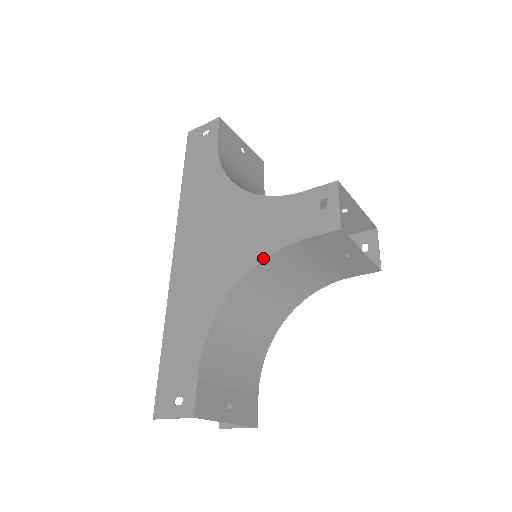
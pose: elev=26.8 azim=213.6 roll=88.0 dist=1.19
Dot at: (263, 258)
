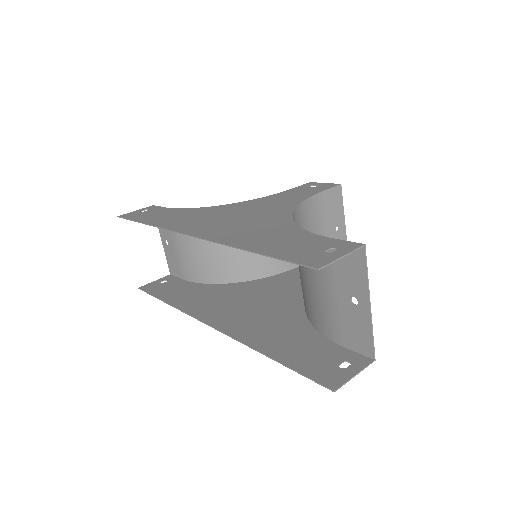
Dot at: (299, 203)
